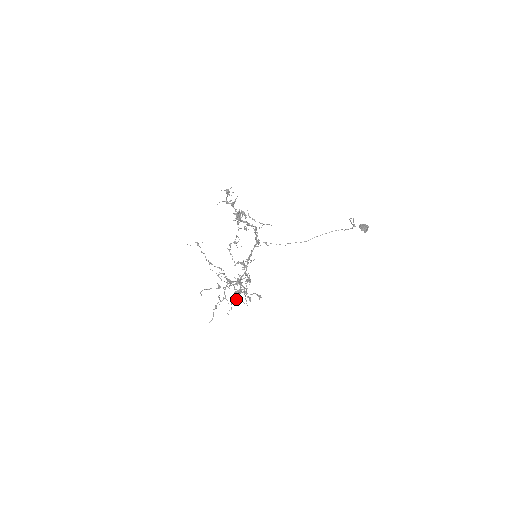
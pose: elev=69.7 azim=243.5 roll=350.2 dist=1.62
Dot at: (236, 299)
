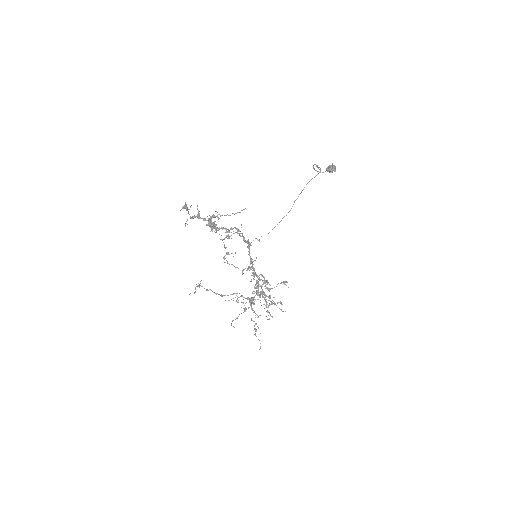
Dot at: occluded
